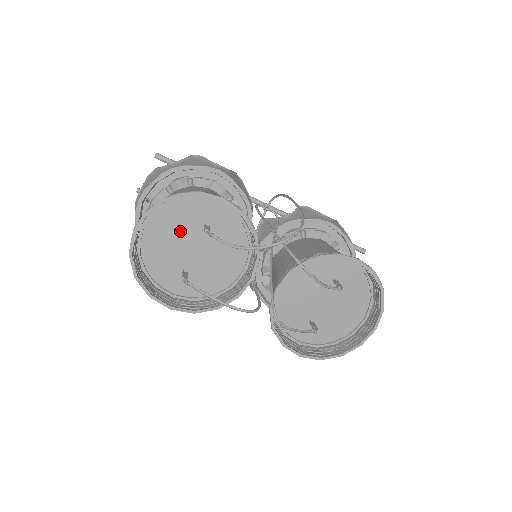
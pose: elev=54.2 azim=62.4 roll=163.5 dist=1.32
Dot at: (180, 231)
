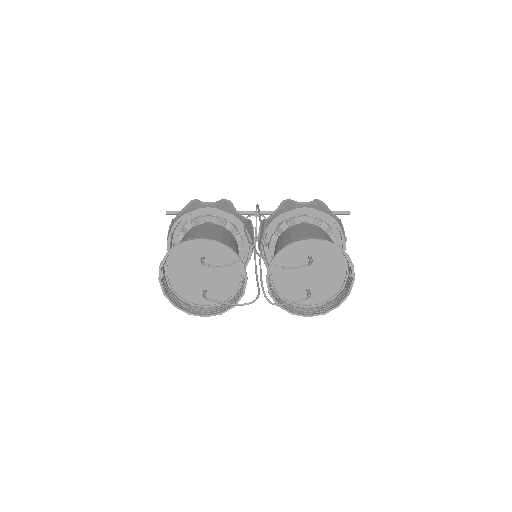
Dot at: (189, 267)
